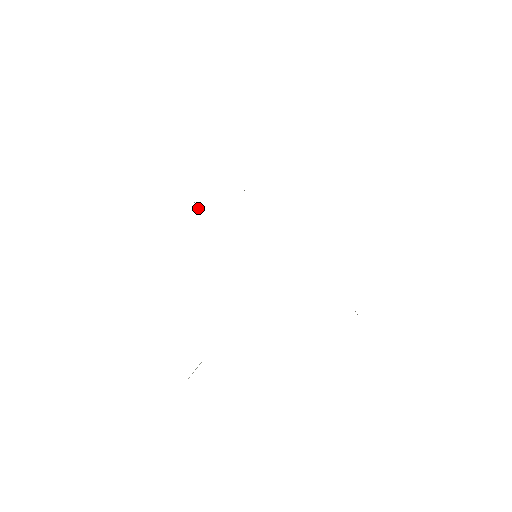
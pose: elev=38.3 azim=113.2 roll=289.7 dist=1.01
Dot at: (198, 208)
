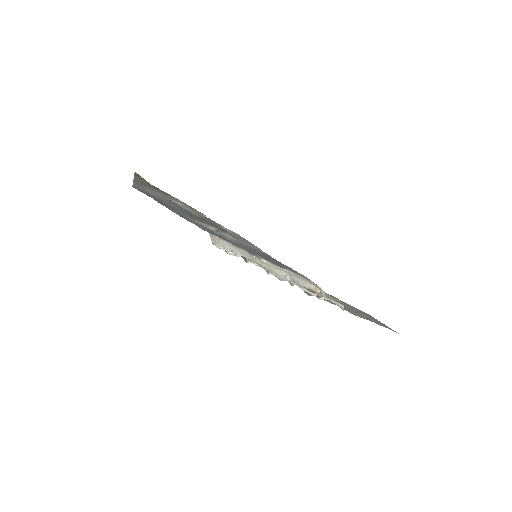
Dot at: occluded
